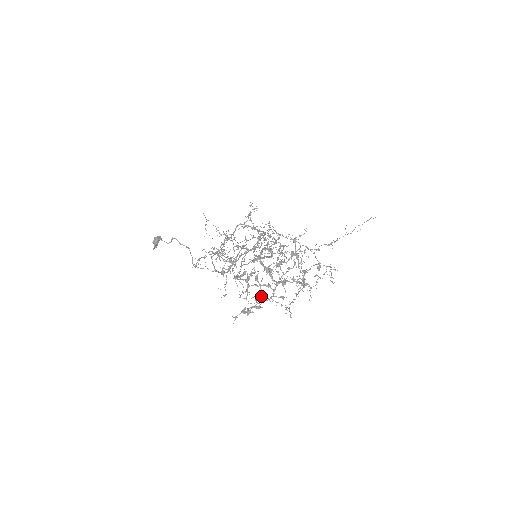
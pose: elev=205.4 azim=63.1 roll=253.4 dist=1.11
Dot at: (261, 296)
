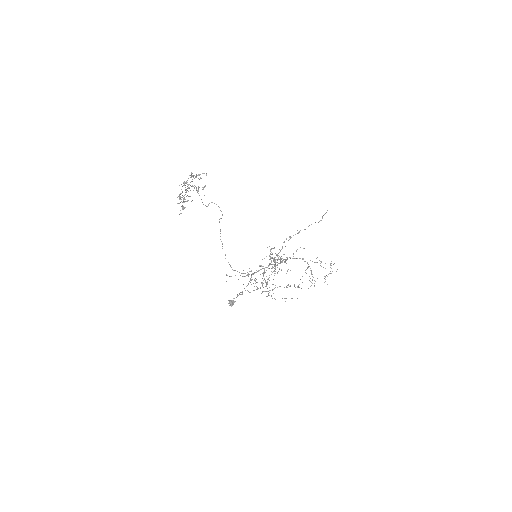
Dot at: (274, 288)
